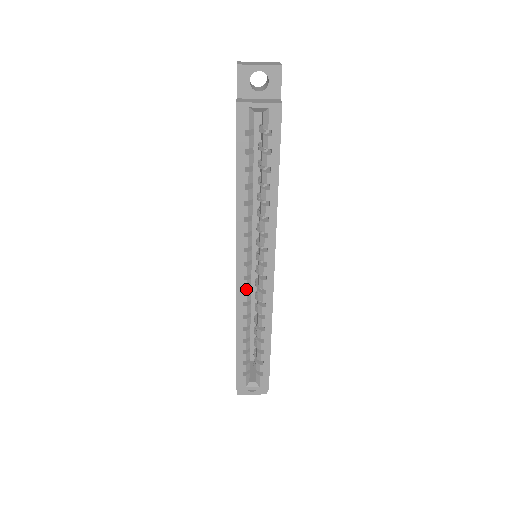
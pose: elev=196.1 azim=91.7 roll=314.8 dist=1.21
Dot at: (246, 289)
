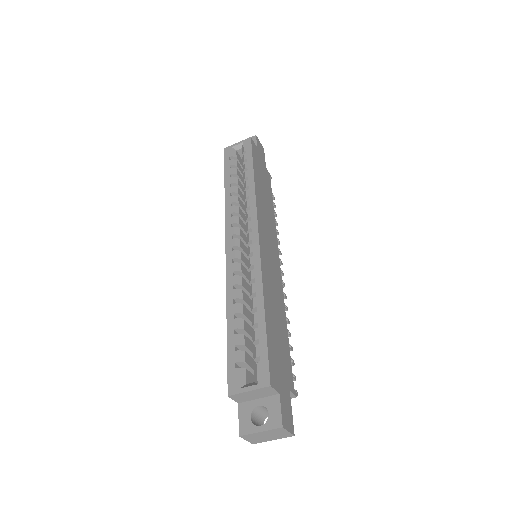
Dot at: occluded
